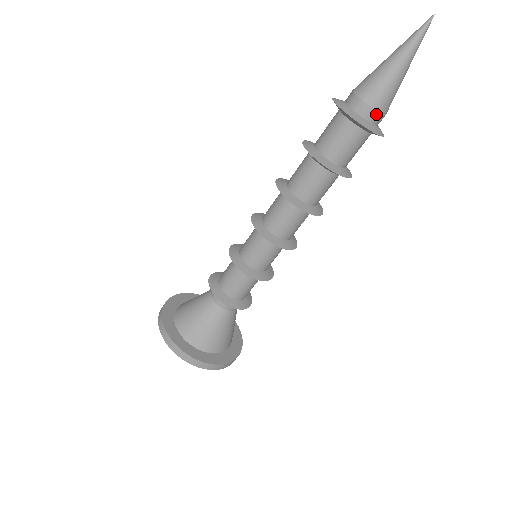
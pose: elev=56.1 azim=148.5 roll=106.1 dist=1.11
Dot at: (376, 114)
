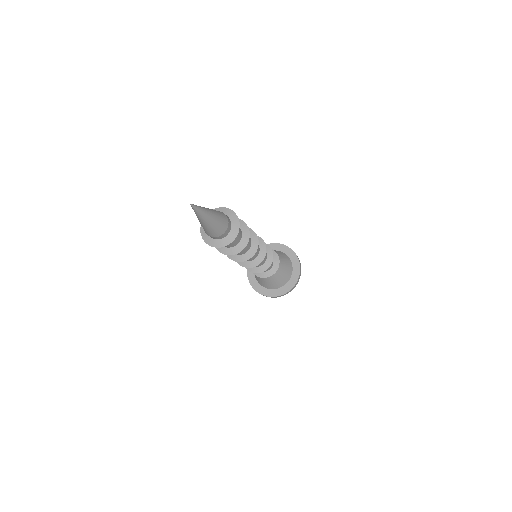
Dot at: (214, 237)
